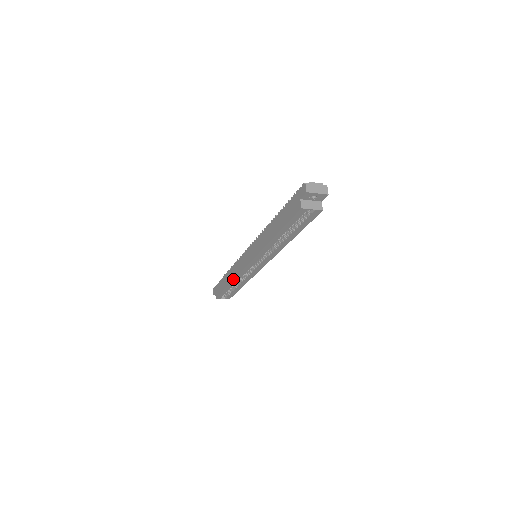
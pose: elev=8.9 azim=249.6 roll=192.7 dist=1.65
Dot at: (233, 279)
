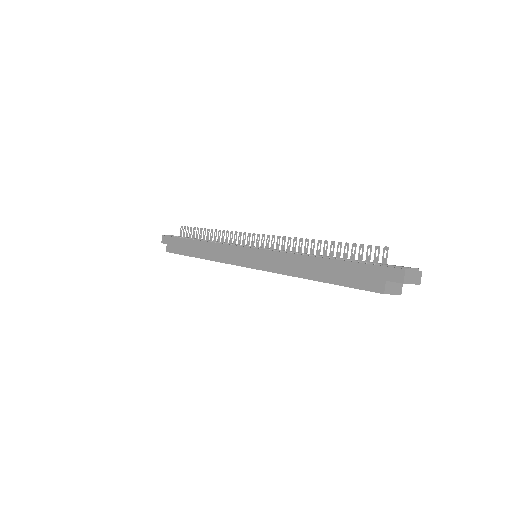
Dot at: (209, 259)
